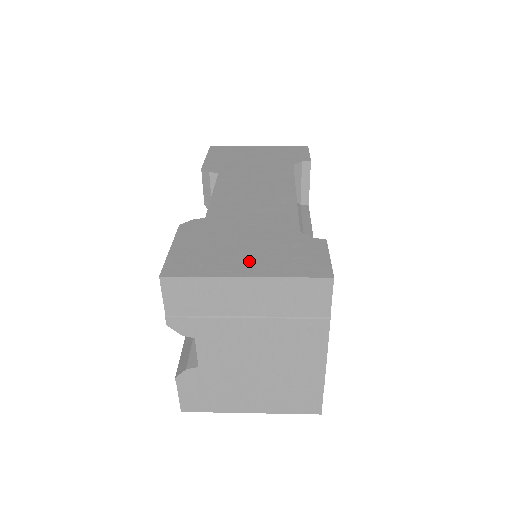
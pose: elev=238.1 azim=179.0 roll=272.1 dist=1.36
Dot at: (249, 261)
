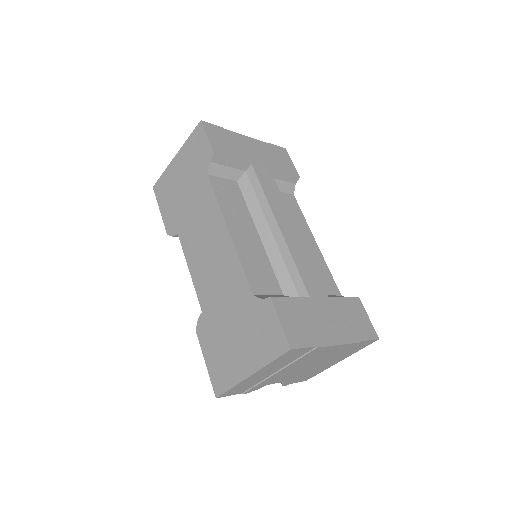
Dot at: (244, 356)
